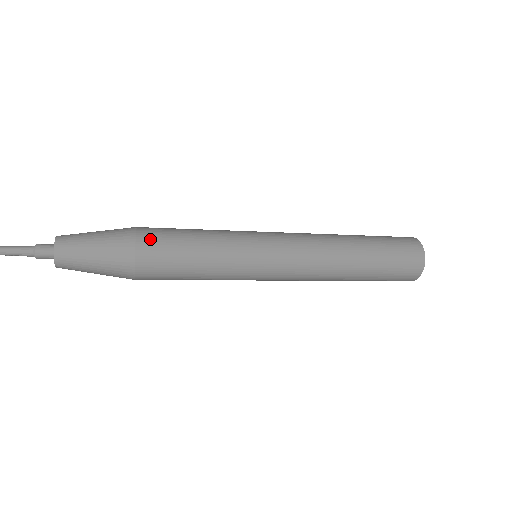
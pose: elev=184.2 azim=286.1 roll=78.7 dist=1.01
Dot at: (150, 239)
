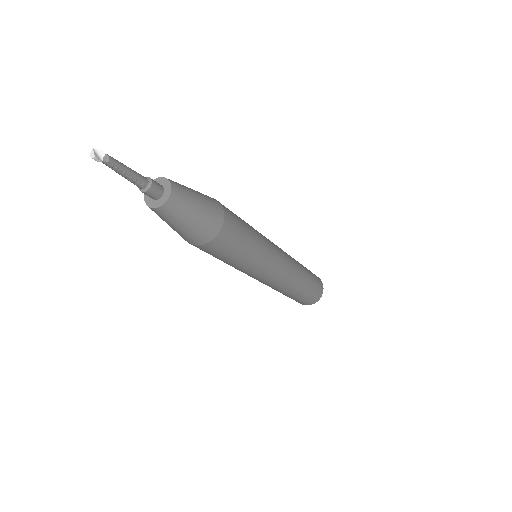
Dot at: occluded
